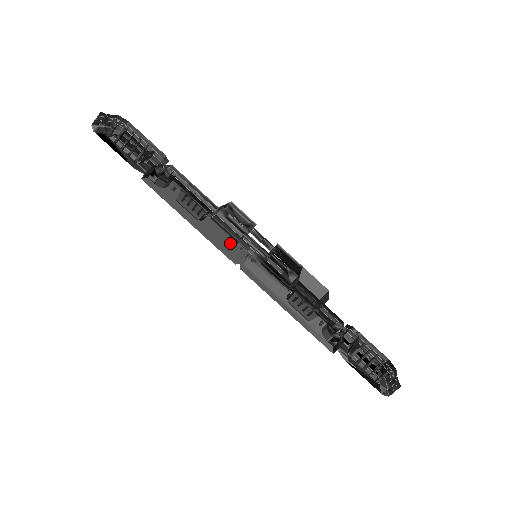
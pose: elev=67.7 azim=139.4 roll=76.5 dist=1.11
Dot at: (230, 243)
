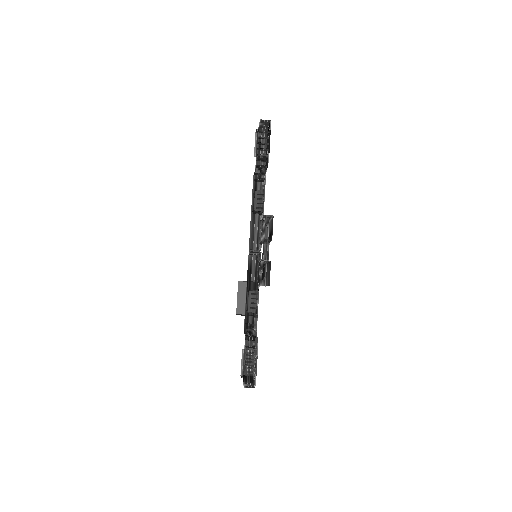
Dot at: occluded
